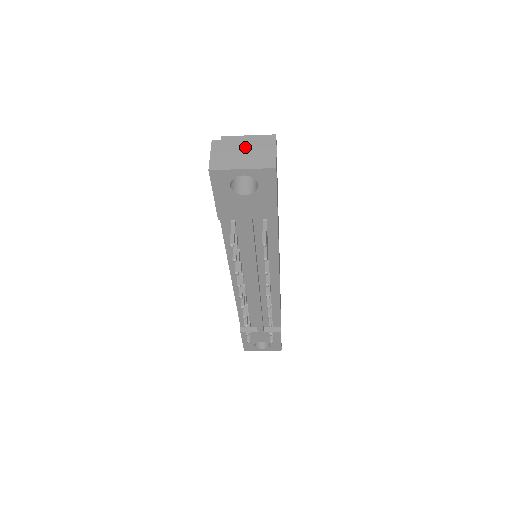
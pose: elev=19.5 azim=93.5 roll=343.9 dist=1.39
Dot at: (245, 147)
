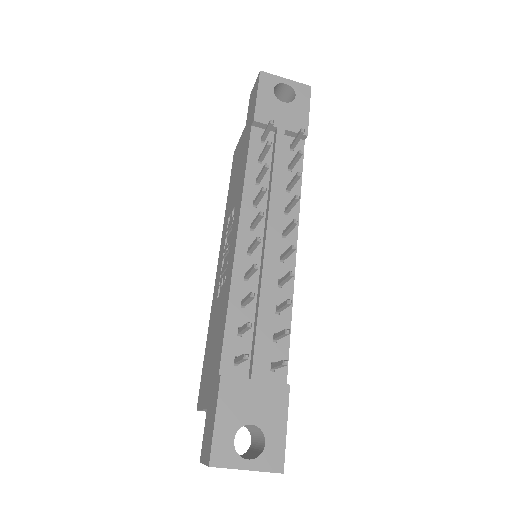
Dot at: occluded
